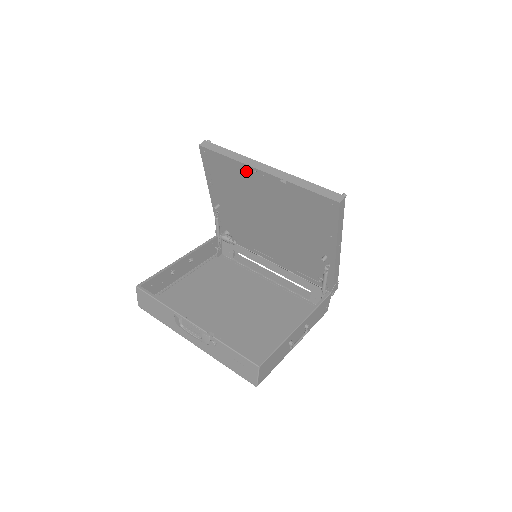
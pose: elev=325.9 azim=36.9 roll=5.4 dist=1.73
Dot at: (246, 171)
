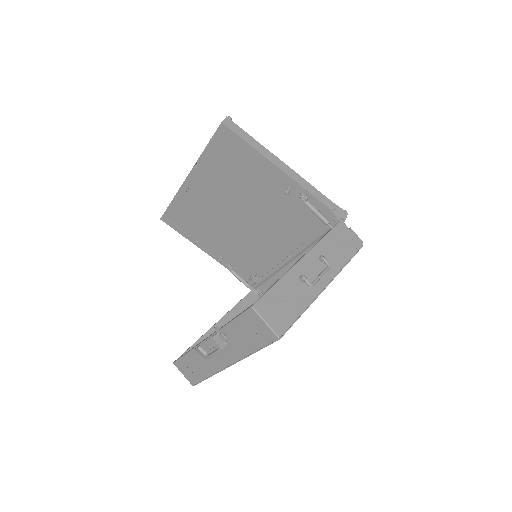
Dot at: (186, 195)
